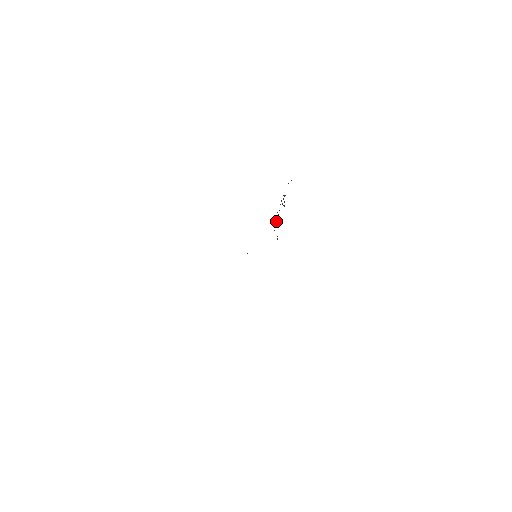
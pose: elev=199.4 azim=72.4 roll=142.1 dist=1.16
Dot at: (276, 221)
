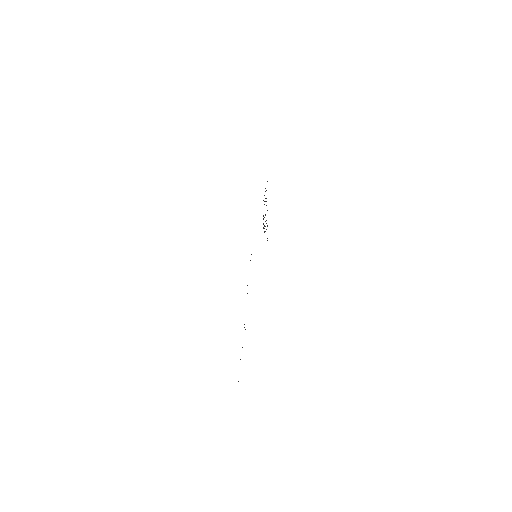
Dot at: occluded
